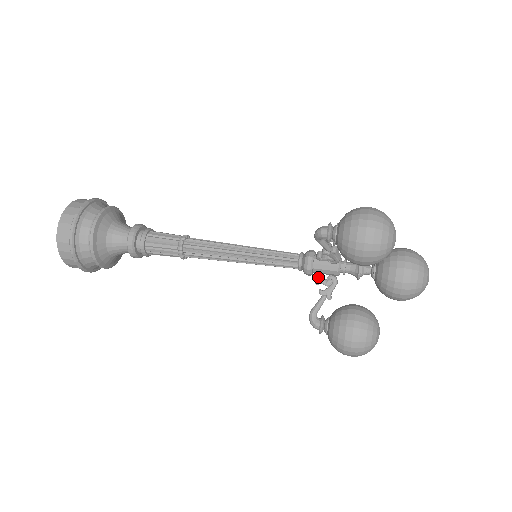
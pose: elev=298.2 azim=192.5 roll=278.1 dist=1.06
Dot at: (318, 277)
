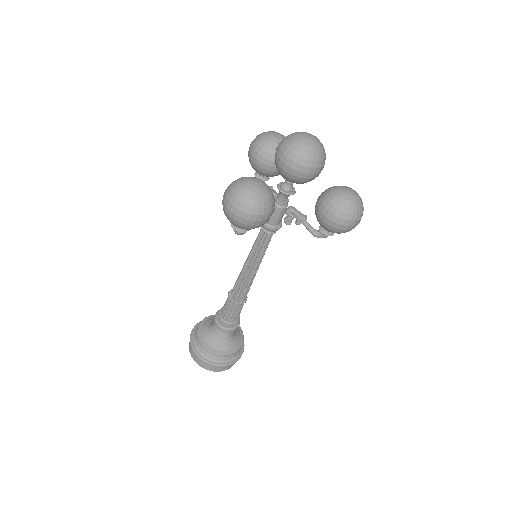
Dot at: (284, 222)
